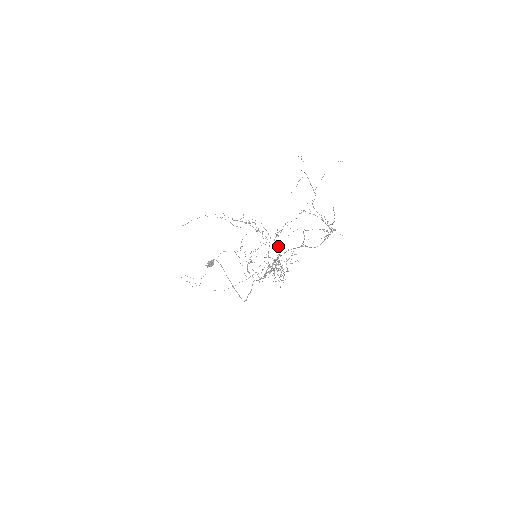
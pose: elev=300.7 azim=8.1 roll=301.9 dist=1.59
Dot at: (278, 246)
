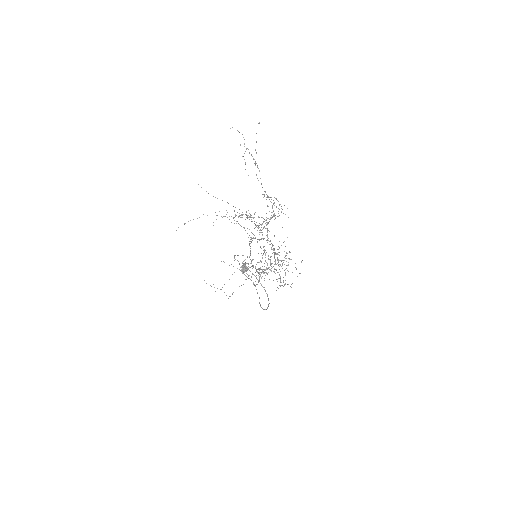
Dot at: occluded
